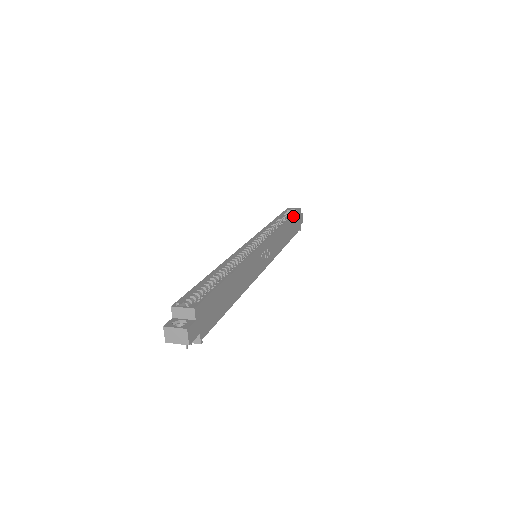
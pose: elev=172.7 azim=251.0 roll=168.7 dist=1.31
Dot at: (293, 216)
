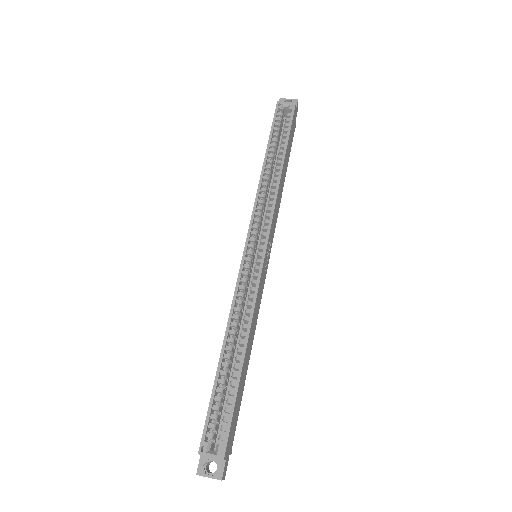
Dot at: (289, 135)
